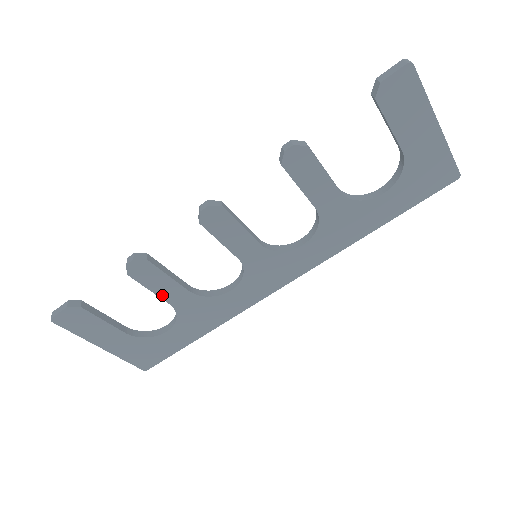
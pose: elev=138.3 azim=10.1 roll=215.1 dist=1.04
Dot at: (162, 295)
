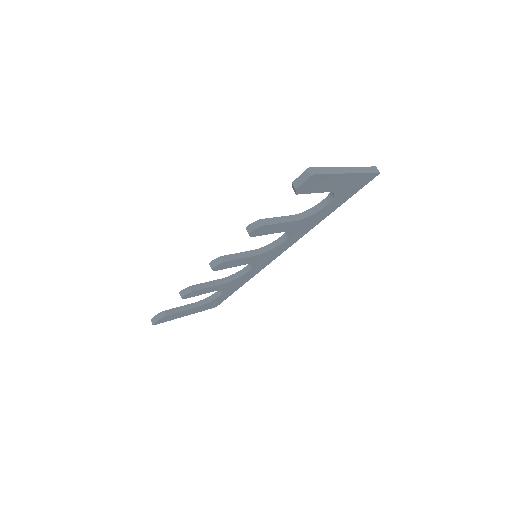
Dot at: (208, 292)
